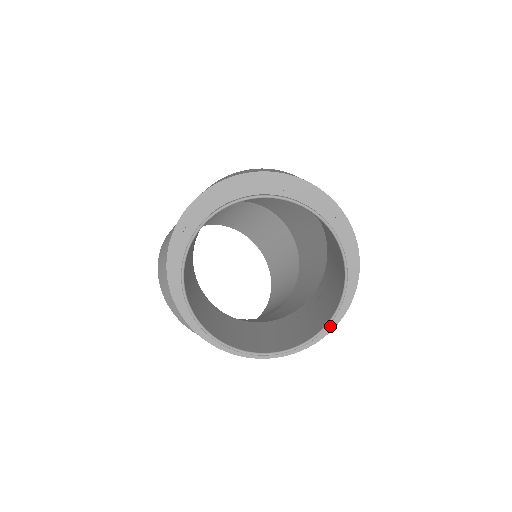
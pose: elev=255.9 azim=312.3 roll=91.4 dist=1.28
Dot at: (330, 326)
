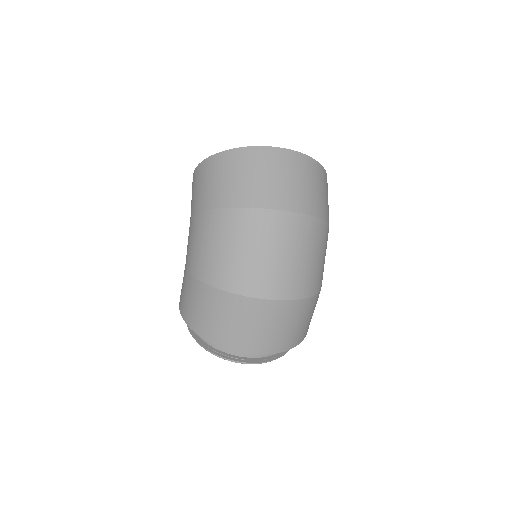
Dot at: occluded
